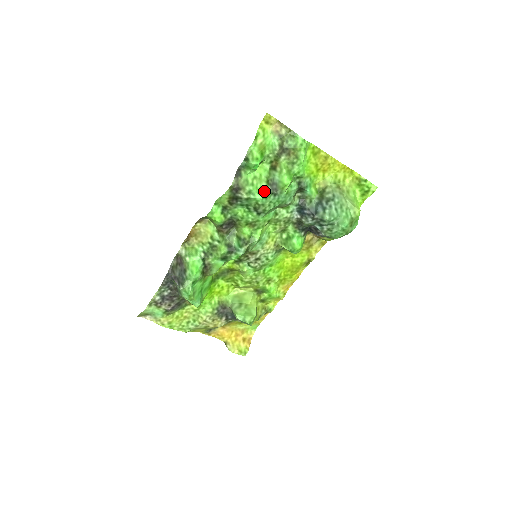
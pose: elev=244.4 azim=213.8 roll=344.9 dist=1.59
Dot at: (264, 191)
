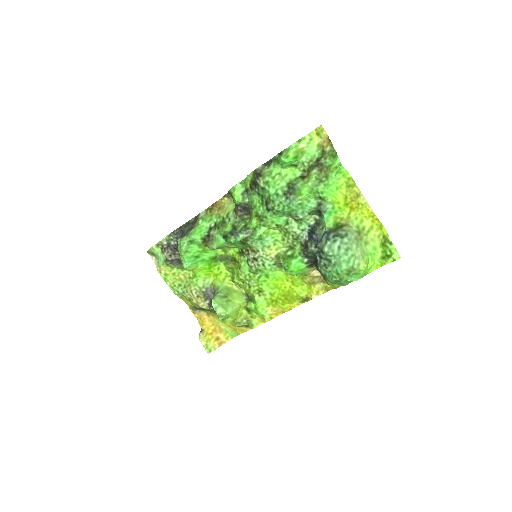
Dot at: (280, 189)
